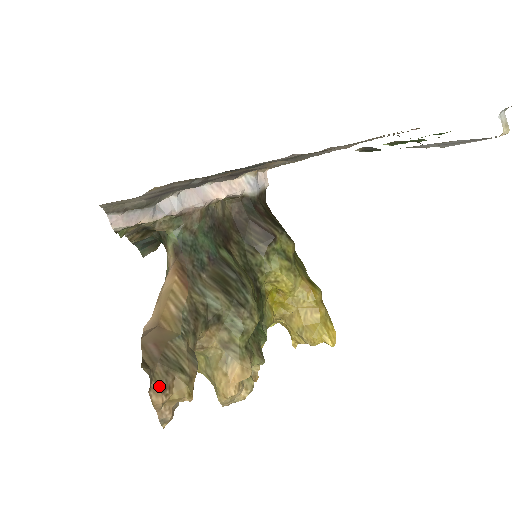
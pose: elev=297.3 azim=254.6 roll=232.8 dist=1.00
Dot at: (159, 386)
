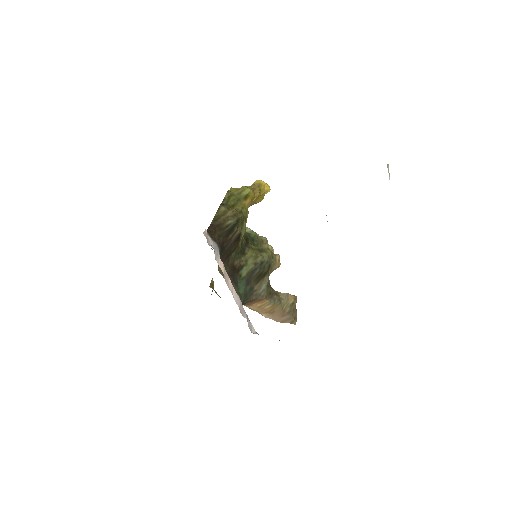
Dot at: (296, 314)
